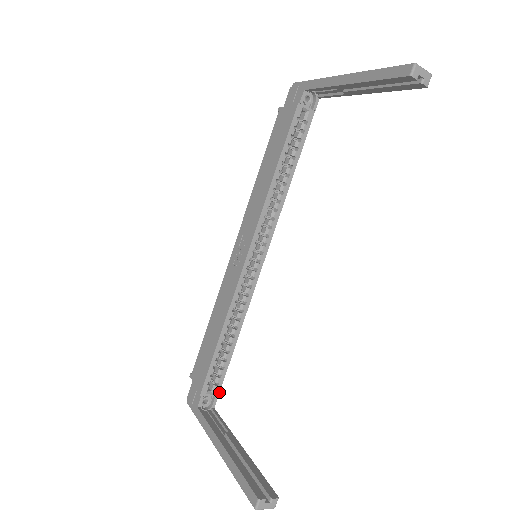
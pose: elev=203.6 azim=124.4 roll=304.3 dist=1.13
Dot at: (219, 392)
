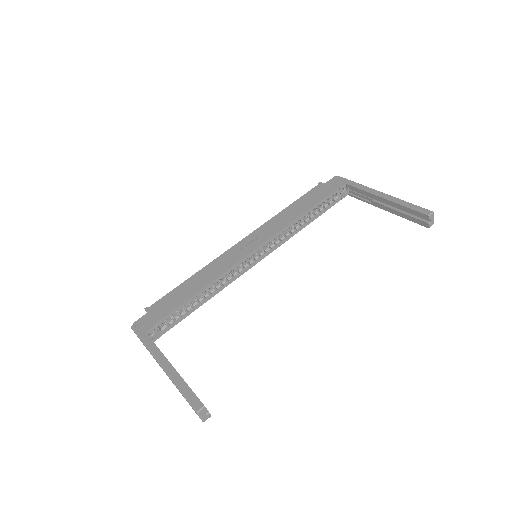
Dot at: occluded
